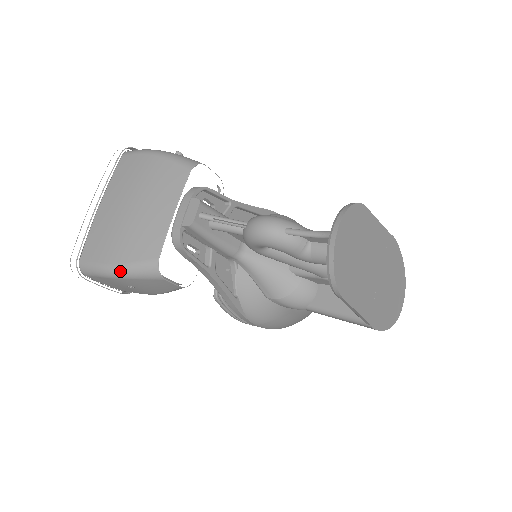
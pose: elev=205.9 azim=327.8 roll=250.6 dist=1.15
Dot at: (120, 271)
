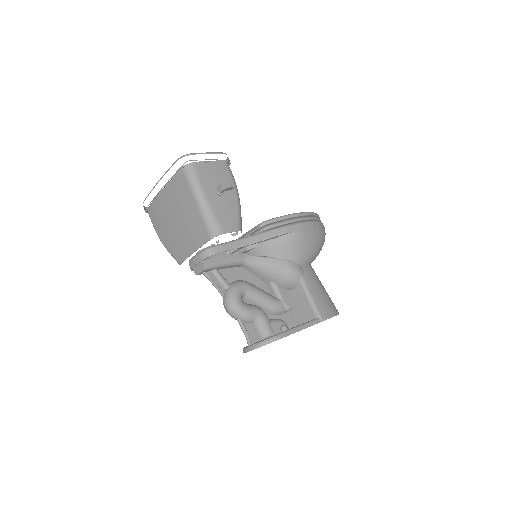
Dot at: occluded
